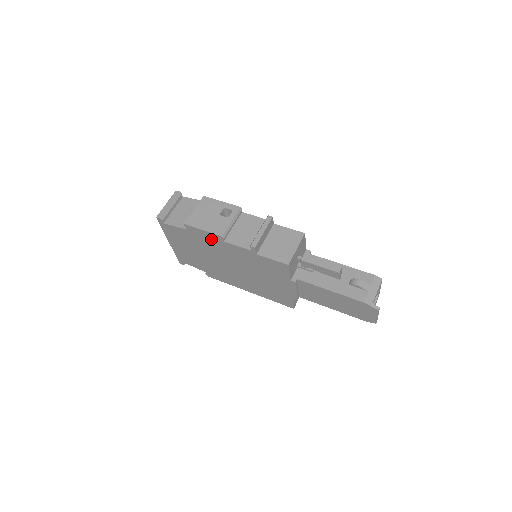
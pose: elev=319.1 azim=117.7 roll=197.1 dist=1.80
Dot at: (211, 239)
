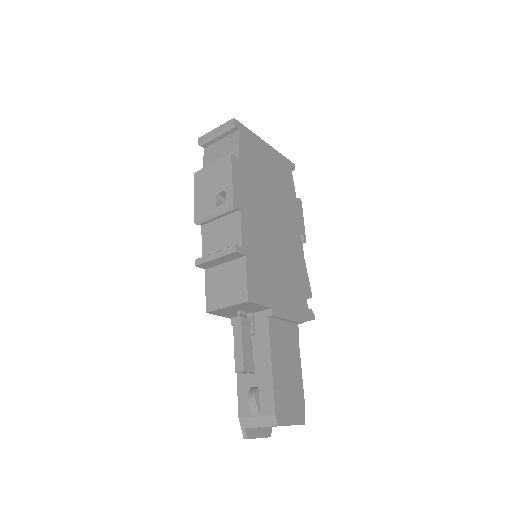
Dot at: occluded
